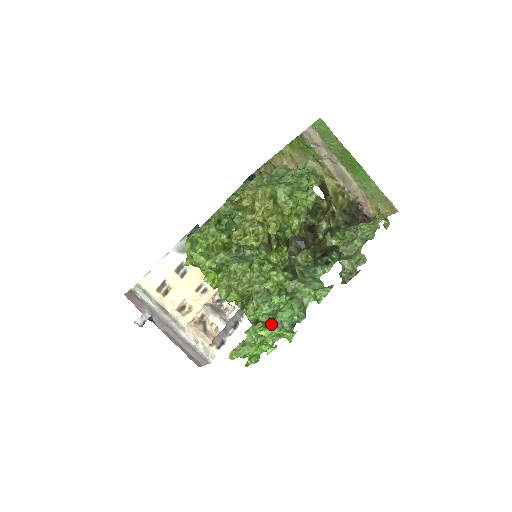
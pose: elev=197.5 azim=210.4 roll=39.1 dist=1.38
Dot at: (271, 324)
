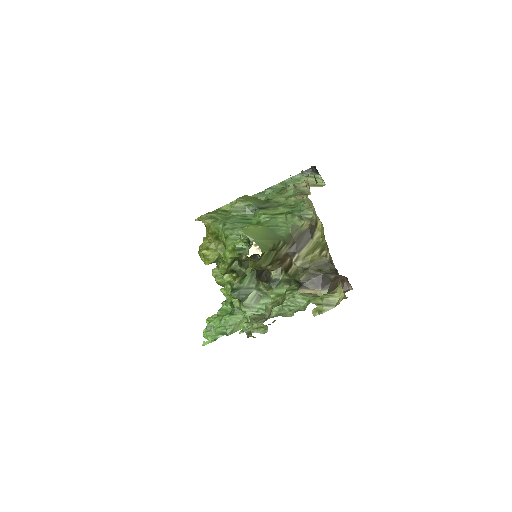
Dot at: occluded
